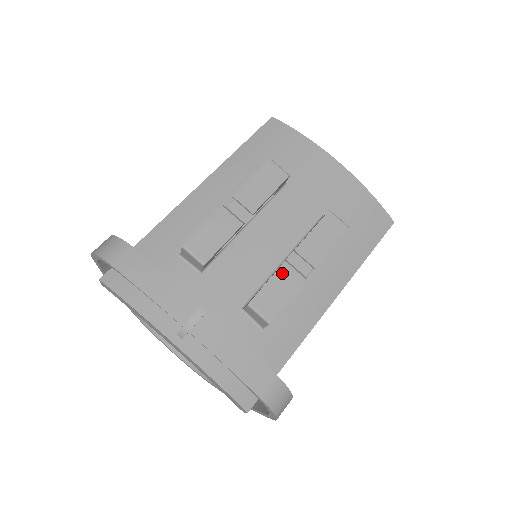
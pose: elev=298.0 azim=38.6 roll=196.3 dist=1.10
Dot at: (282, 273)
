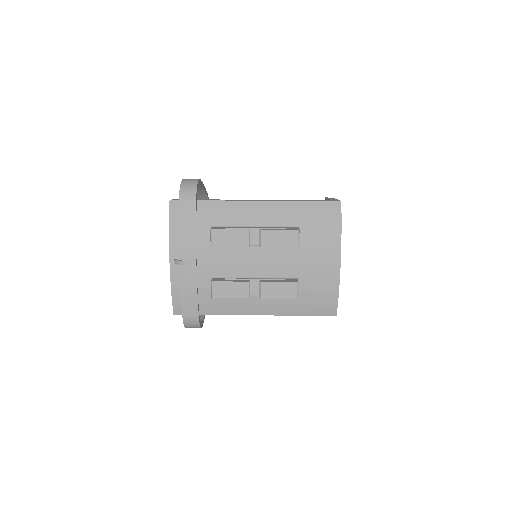
Dot at: (241, 285)
